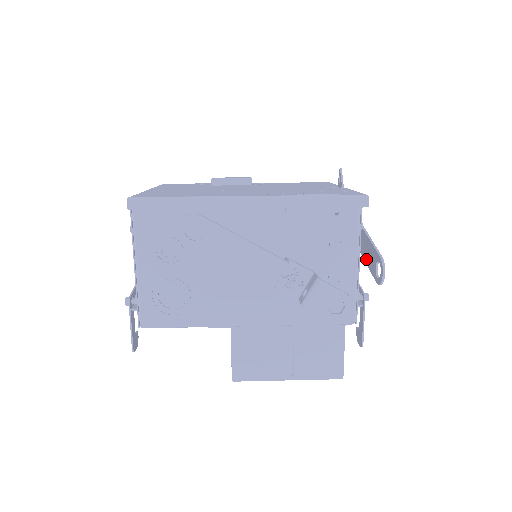
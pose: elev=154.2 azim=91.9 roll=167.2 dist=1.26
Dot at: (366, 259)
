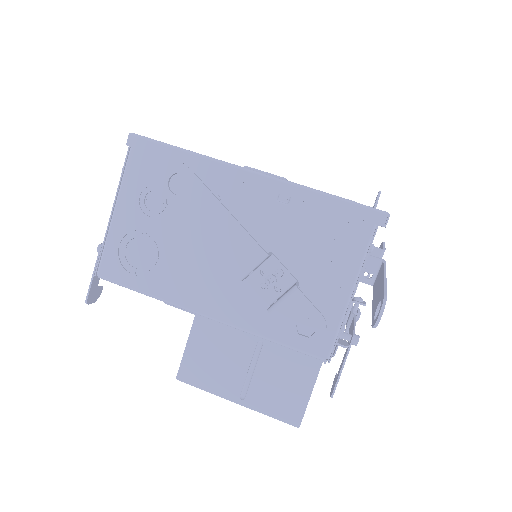
Dot at: (374, 299)
